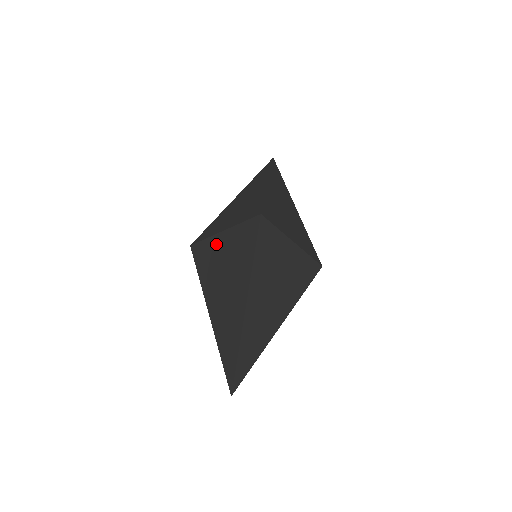
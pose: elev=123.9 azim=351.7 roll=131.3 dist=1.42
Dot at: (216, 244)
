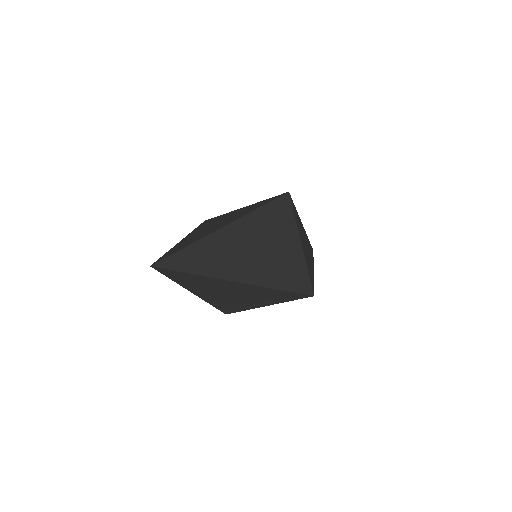
Dot at: (231, 212)
